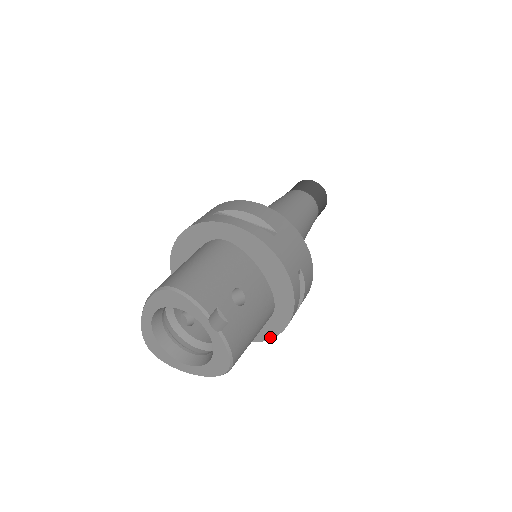
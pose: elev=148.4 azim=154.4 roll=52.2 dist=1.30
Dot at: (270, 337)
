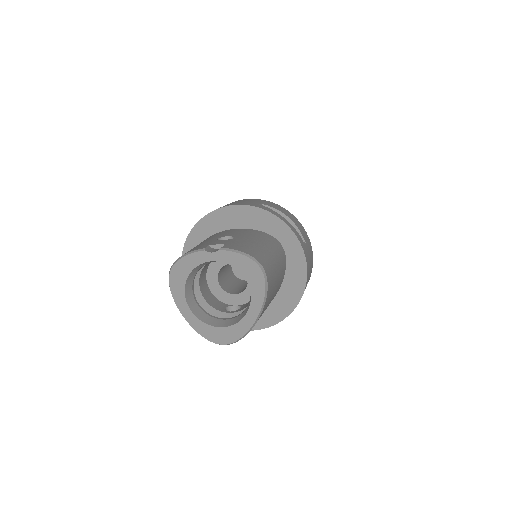
Dot at: (304, 263)
